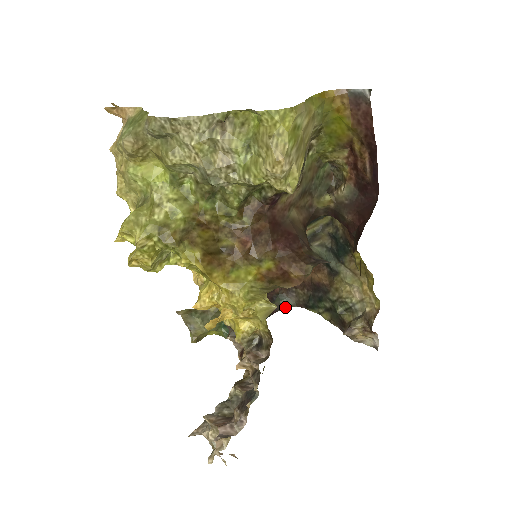
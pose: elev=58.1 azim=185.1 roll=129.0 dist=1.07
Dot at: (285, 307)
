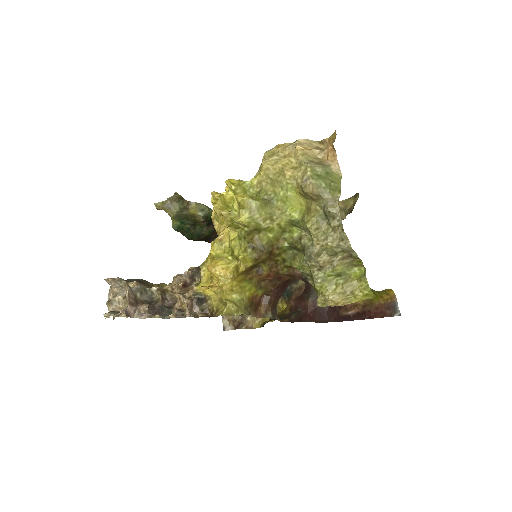
Dot at: occluded
